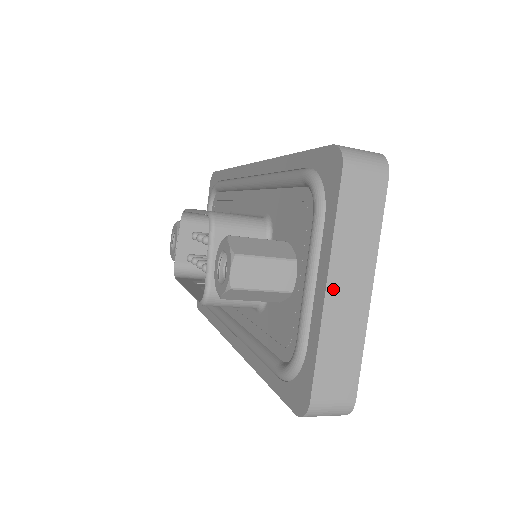
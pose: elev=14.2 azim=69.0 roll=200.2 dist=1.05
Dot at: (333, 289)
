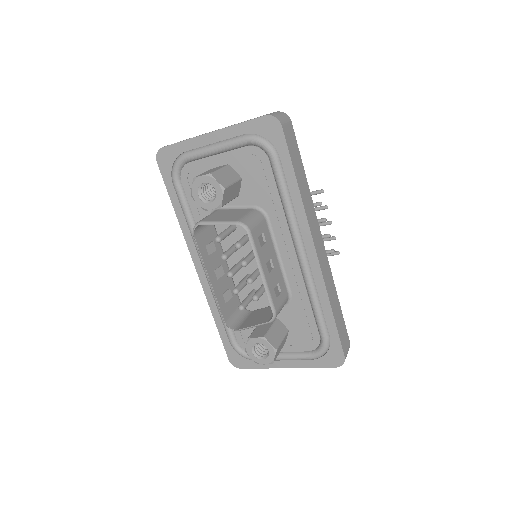
Dot at: (287, 366)
